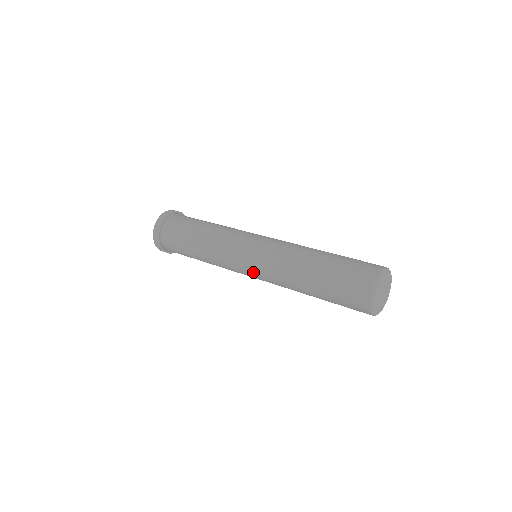
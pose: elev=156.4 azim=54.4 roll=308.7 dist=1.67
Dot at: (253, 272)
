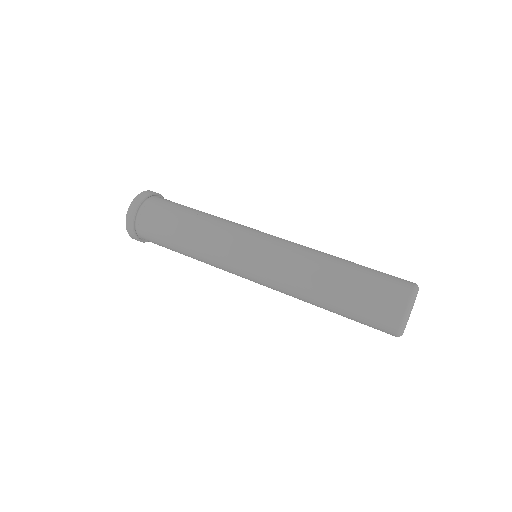
Dot at: (258, 283)
